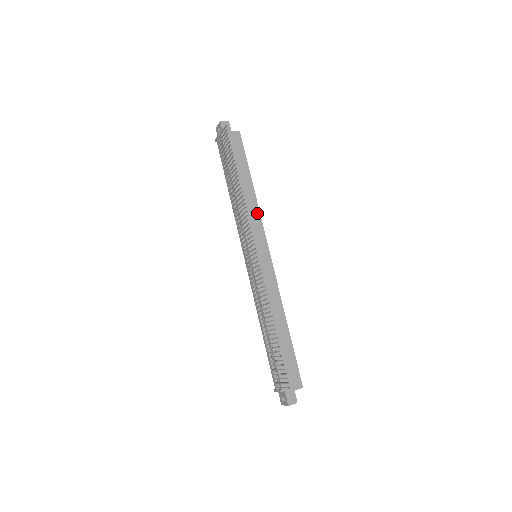
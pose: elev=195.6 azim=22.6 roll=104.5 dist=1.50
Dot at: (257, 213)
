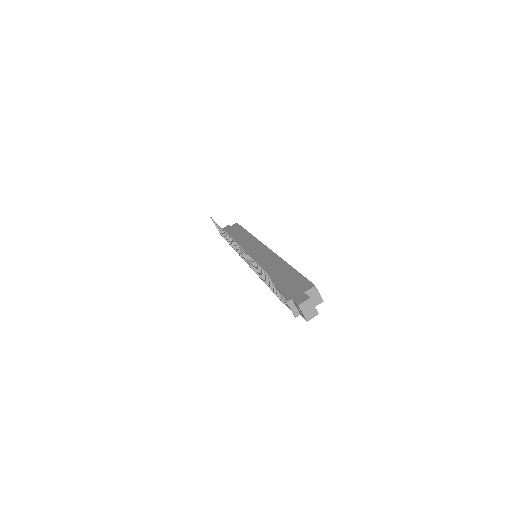
Dot at: (252, 238)
